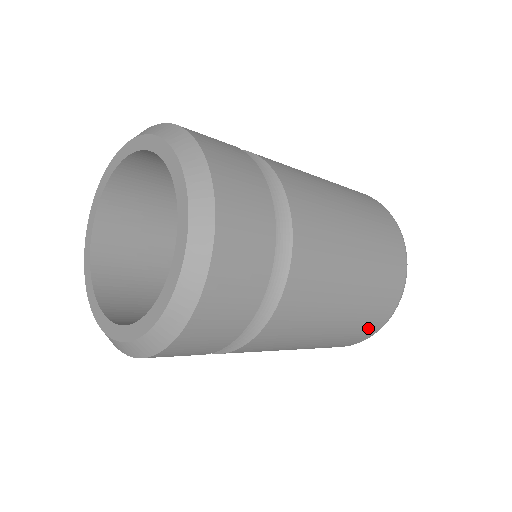
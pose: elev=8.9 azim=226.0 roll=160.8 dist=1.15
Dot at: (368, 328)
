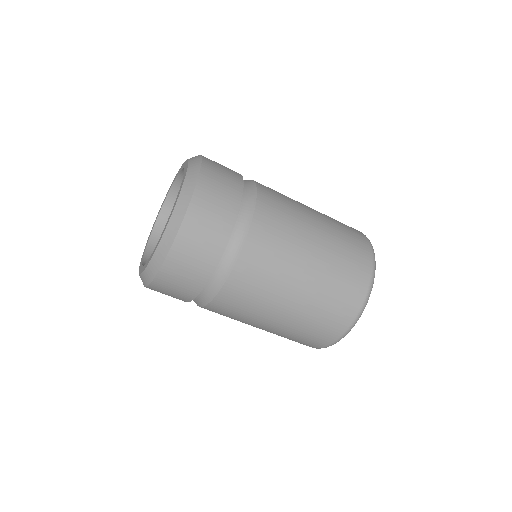
Dot at: (319, 336)
